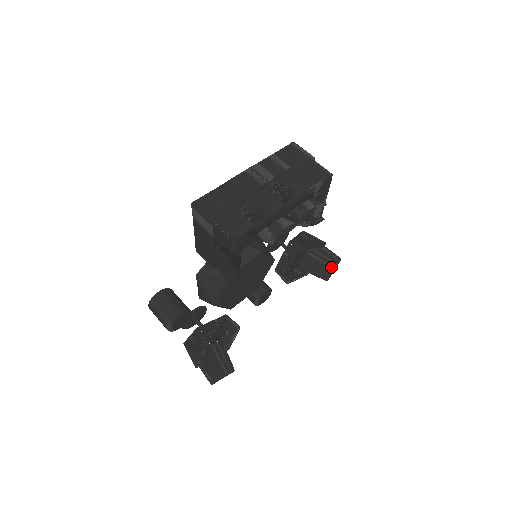
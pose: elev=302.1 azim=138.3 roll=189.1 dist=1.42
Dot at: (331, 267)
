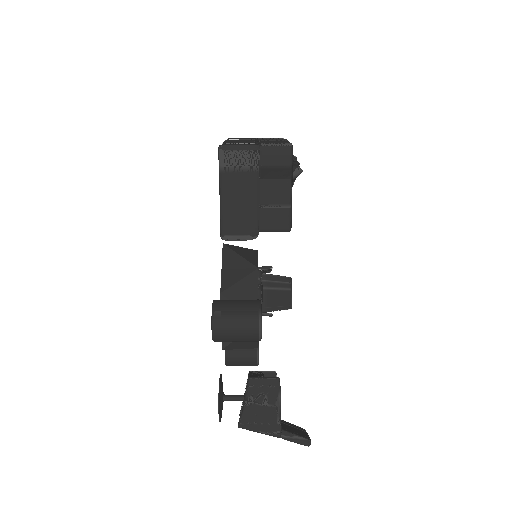
Dot at: (288, 289)
